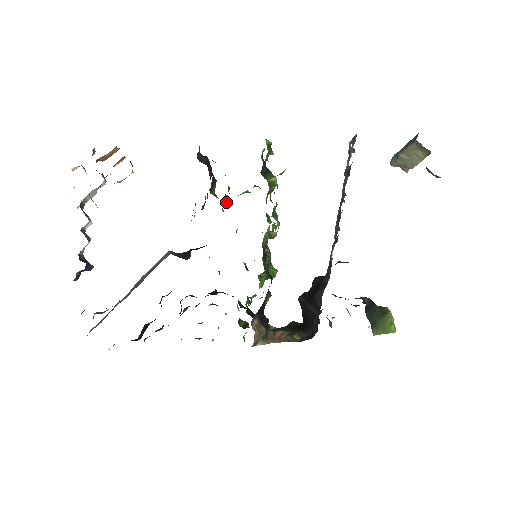
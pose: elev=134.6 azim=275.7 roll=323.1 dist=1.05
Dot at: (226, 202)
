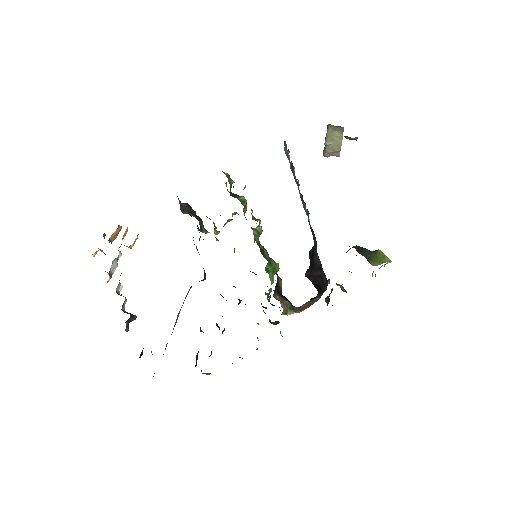
Dot at: occluded
